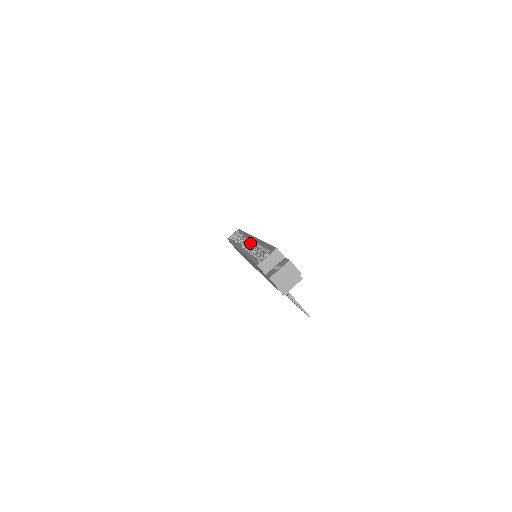
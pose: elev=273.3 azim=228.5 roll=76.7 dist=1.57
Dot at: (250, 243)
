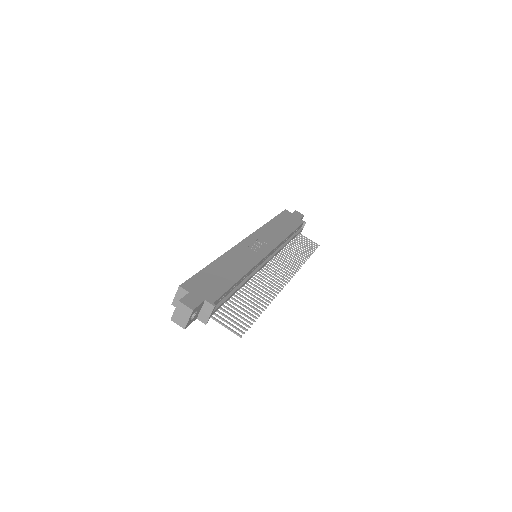
Dot at: occluded
